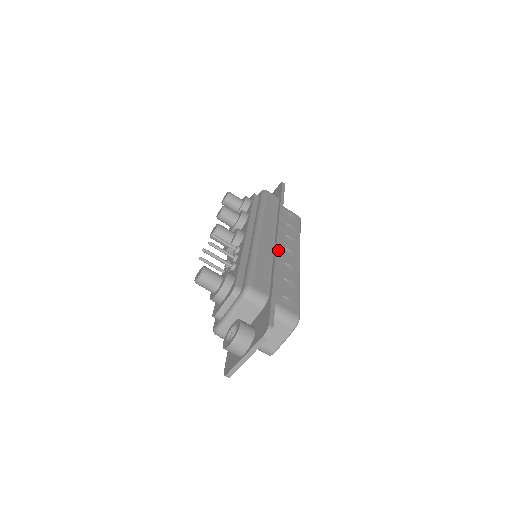
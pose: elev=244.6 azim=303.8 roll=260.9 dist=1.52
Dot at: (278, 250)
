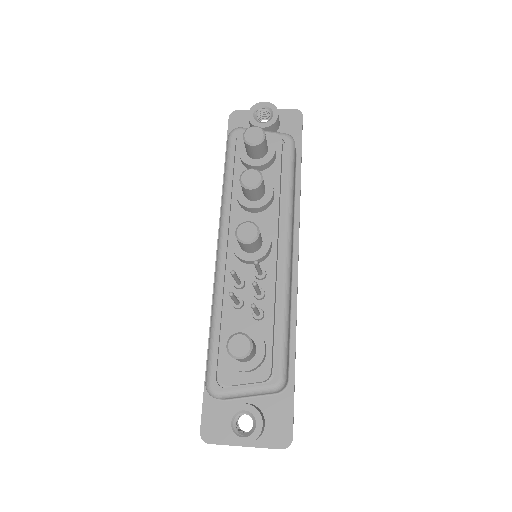
Dot at: occluded
